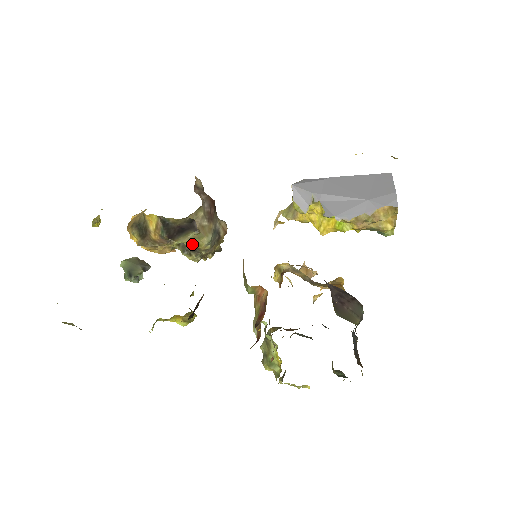
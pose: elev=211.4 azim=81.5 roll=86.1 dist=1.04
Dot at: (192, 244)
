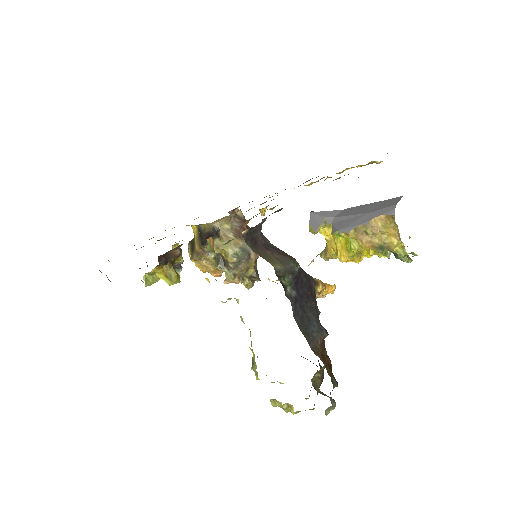
Dot at: (222, 256)
